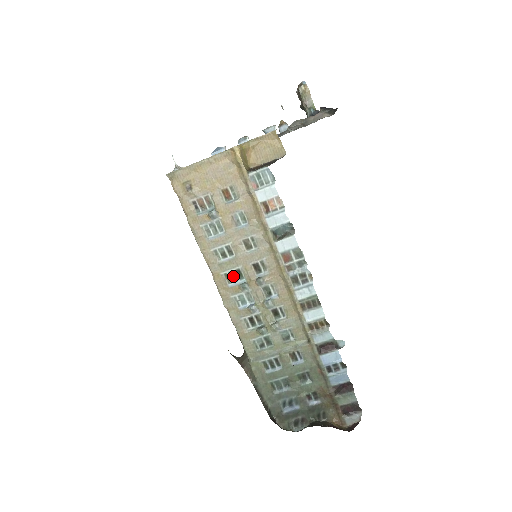
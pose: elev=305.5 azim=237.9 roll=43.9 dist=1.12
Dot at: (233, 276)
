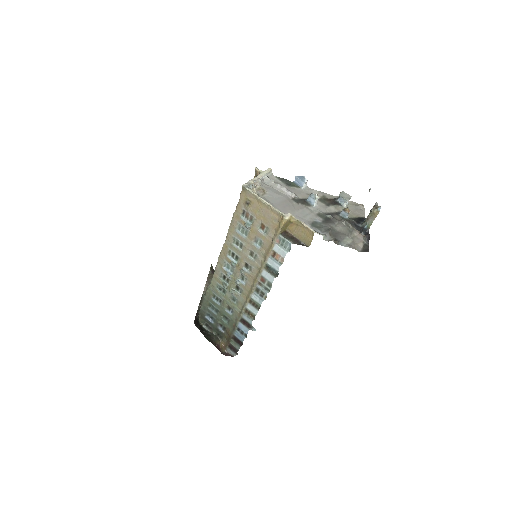
Dot at: (233, 255)
